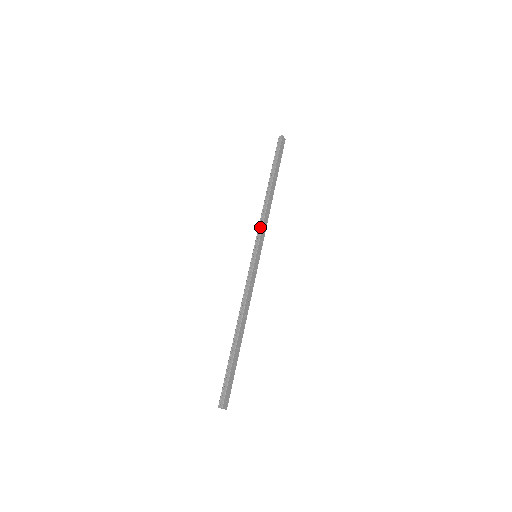
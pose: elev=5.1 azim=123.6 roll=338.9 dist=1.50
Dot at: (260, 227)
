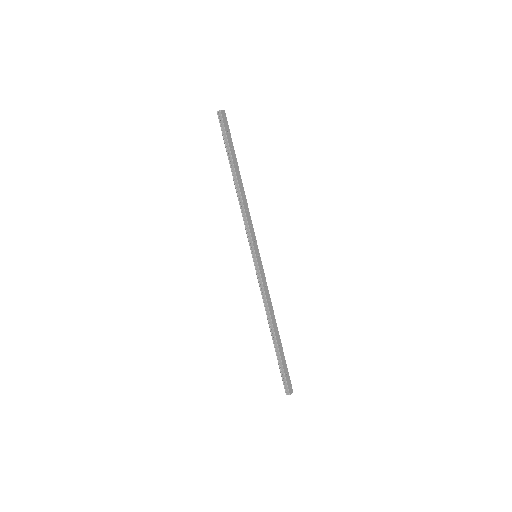
Dot at: (246, 227)
